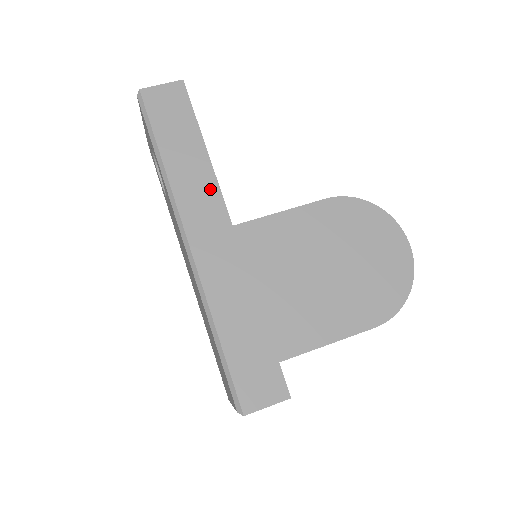
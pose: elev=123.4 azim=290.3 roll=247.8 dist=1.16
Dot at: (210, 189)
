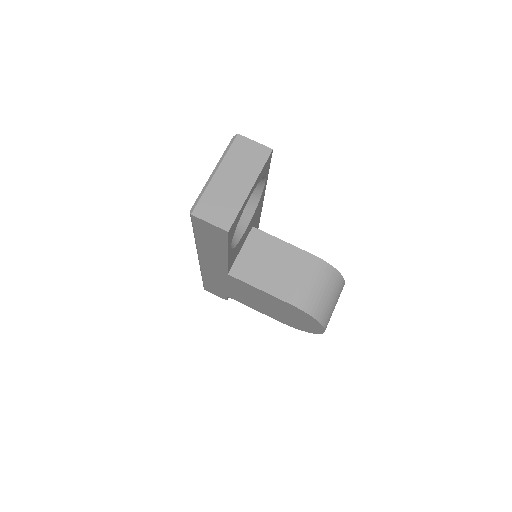
Dot at: (221, 262)
